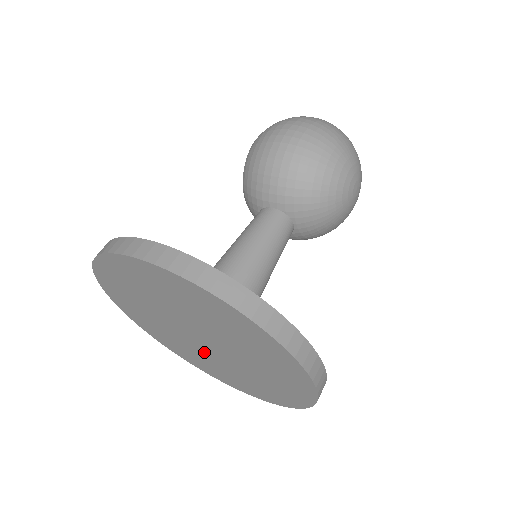
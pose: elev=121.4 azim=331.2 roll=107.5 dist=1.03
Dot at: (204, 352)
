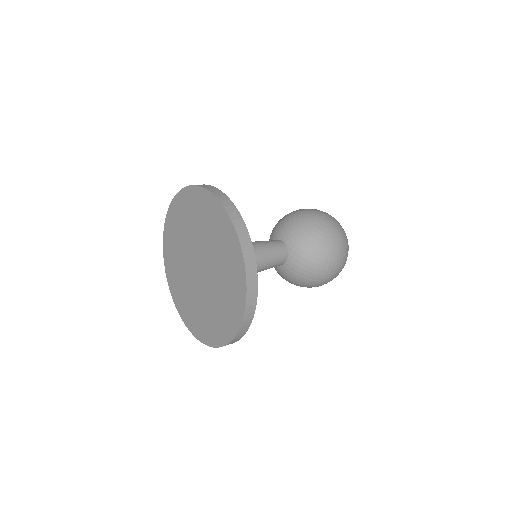
Dot at: (207, 291)
